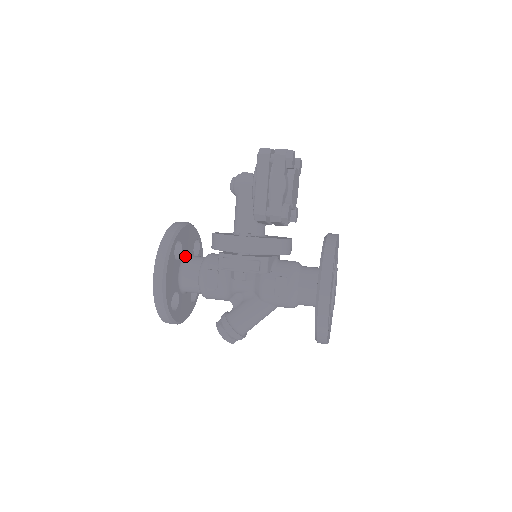
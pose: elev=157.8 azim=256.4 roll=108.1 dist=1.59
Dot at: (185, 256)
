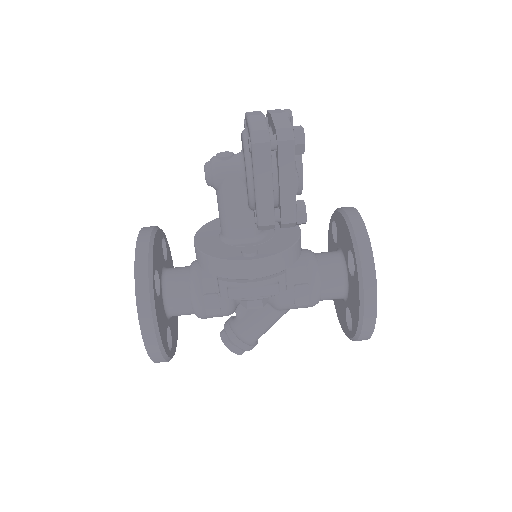
Dot at: (162, 278)
